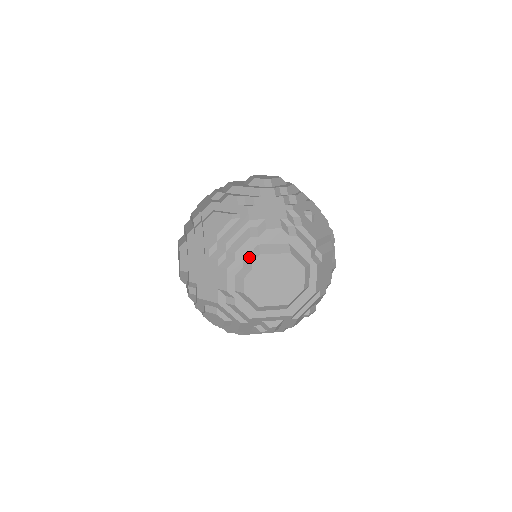
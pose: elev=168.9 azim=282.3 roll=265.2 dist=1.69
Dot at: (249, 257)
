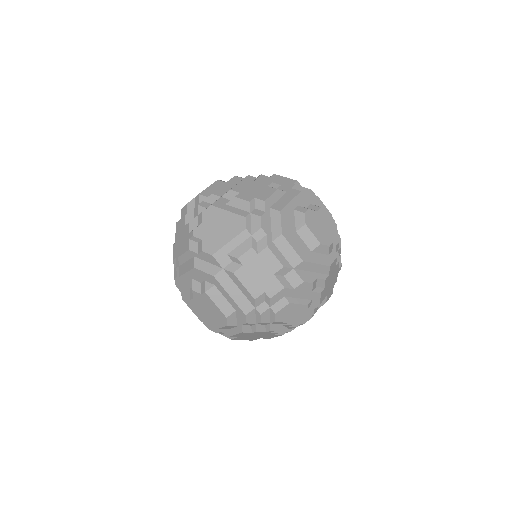
Dot at: occluded
